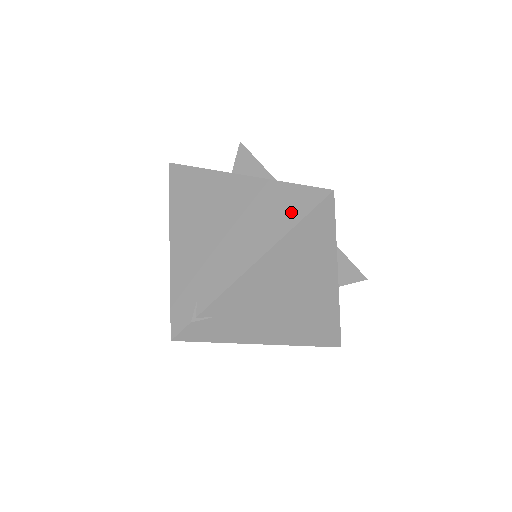
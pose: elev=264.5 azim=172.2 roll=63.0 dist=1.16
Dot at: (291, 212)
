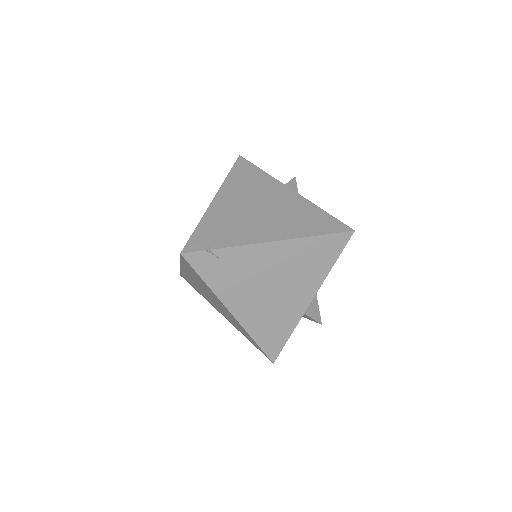
Dot at: (318, 227)
